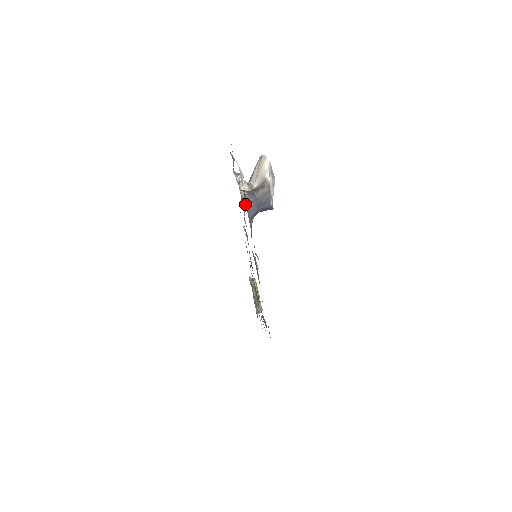
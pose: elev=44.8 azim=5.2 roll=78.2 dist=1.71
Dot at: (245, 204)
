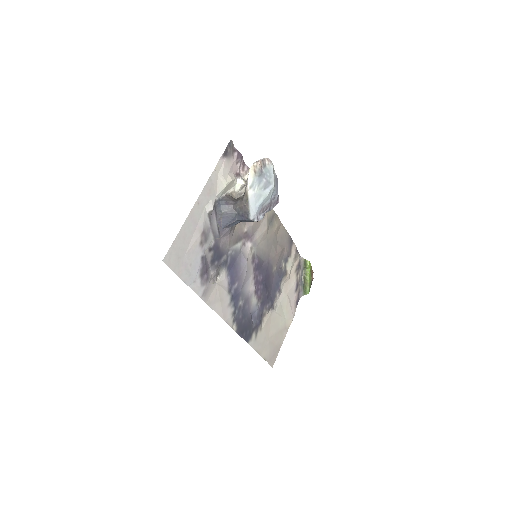
Dot at: occluded
